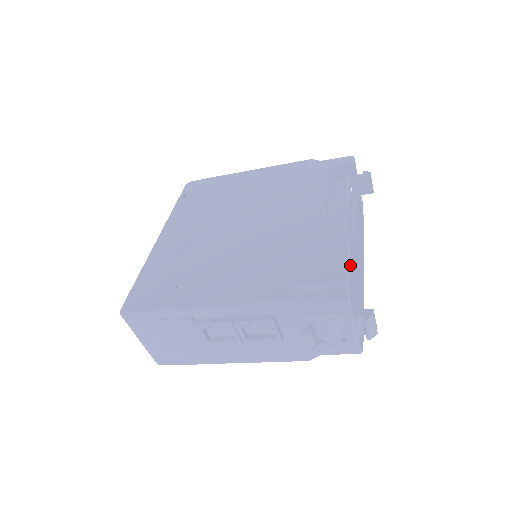
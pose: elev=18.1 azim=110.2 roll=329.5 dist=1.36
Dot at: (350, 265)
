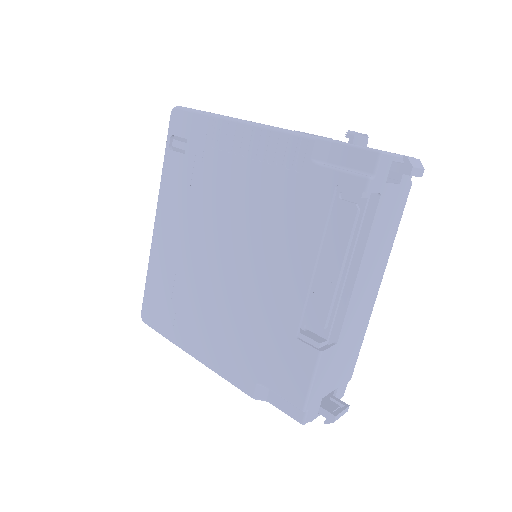
Dot at: (314, 386)
